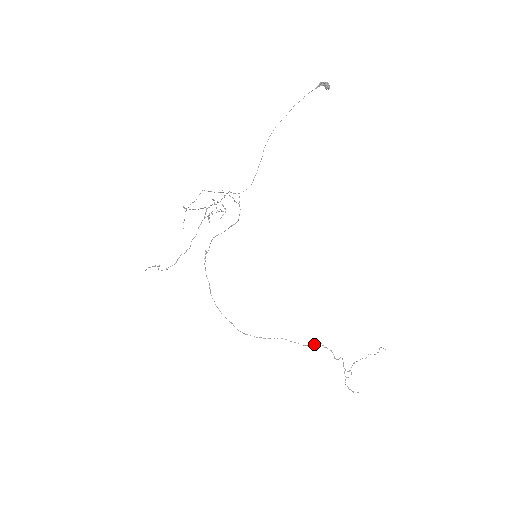
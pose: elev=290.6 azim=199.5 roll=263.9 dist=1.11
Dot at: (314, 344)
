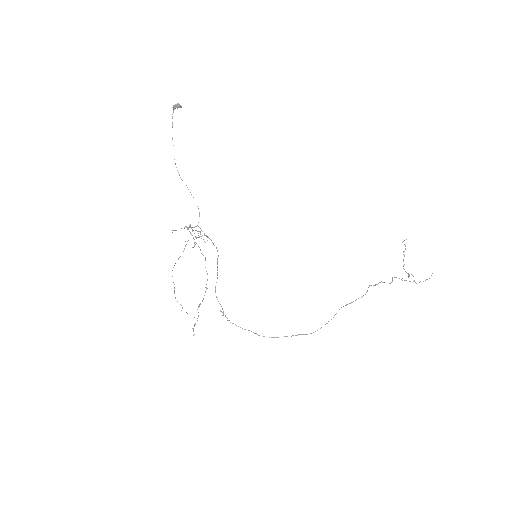
Dot at: occluded
